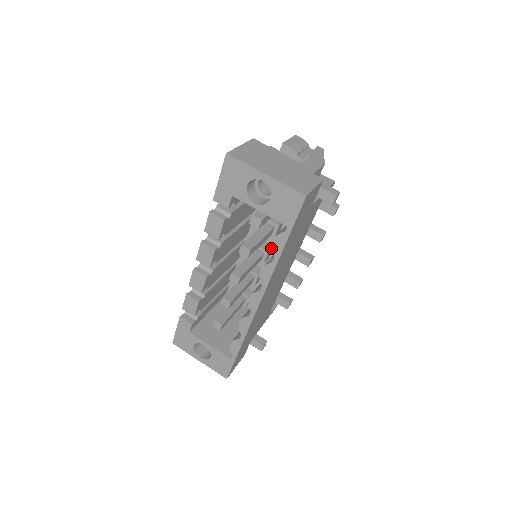
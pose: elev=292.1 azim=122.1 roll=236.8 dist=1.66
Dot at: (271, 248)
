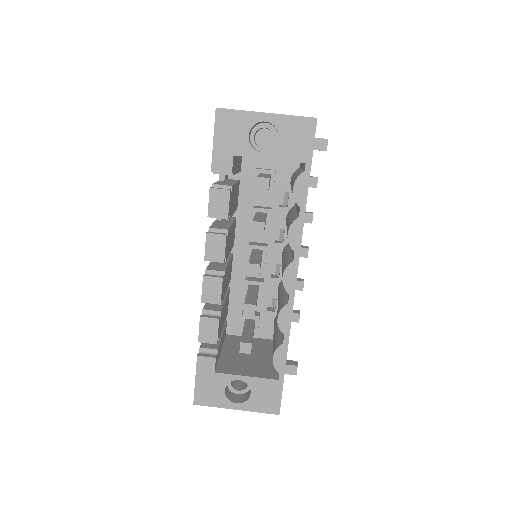
Dot at: (267, 245)
